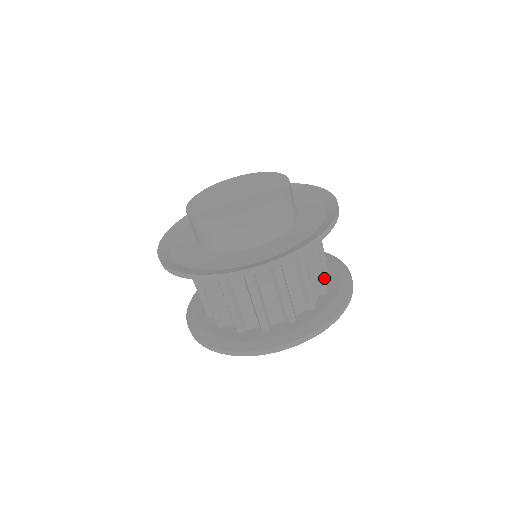
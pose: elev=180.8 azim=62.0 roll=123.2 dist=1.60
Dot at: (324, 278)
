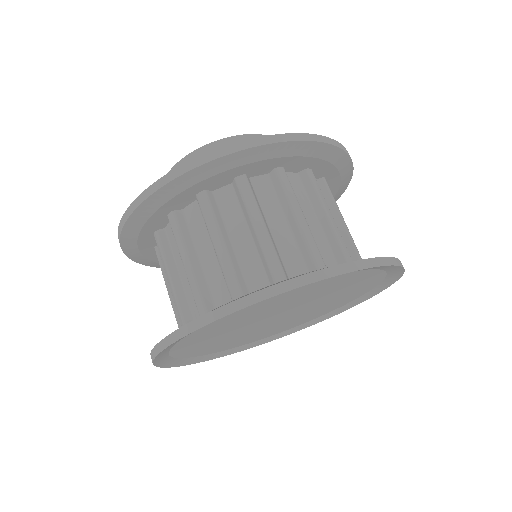
Dot at: (312, 247)
